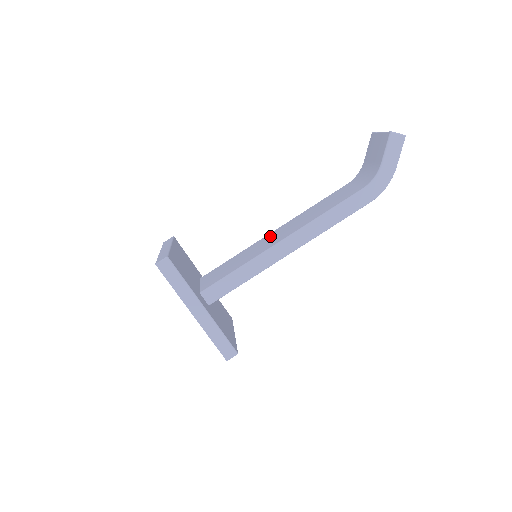
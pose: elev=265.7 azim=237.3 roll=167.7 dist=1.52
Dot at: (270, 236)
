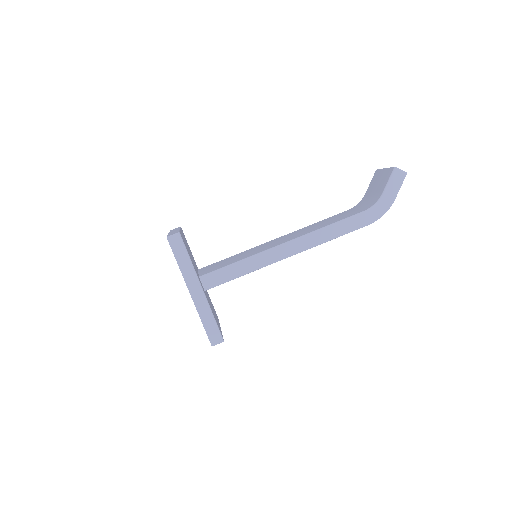
Dot at: (271, 241)
